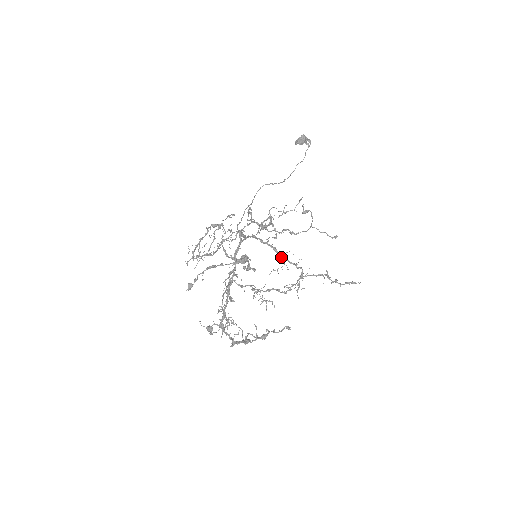
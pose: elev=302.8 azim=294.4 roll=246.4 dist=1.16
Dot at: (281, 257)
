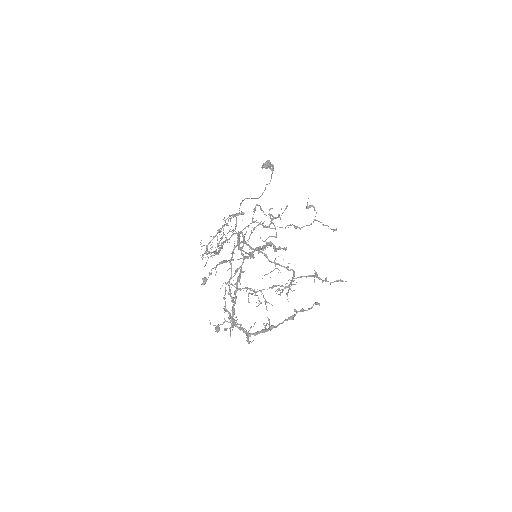
Dot at: (271, 262)
